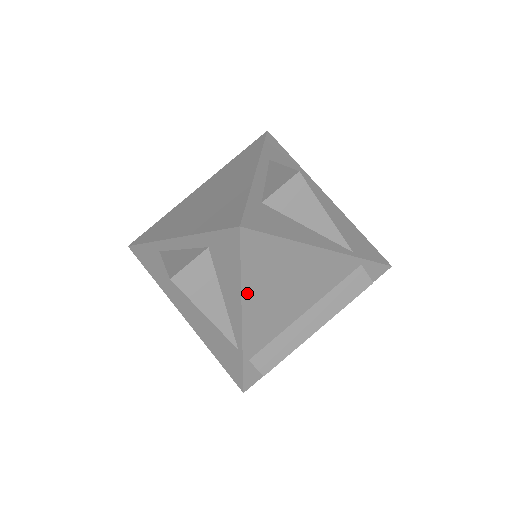
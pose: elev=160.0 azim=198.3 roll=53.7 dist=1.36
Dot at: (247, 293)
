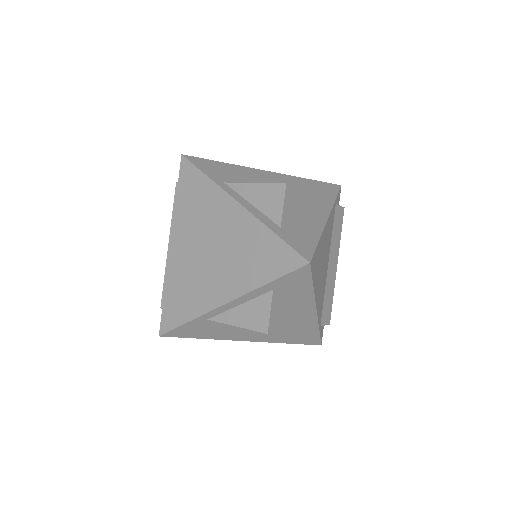
Dot at: (316, 293)
